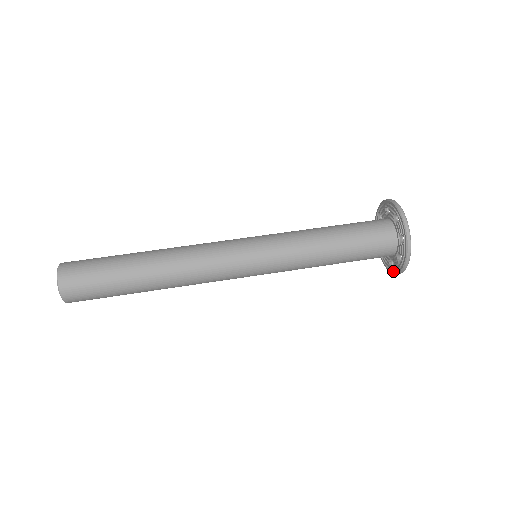
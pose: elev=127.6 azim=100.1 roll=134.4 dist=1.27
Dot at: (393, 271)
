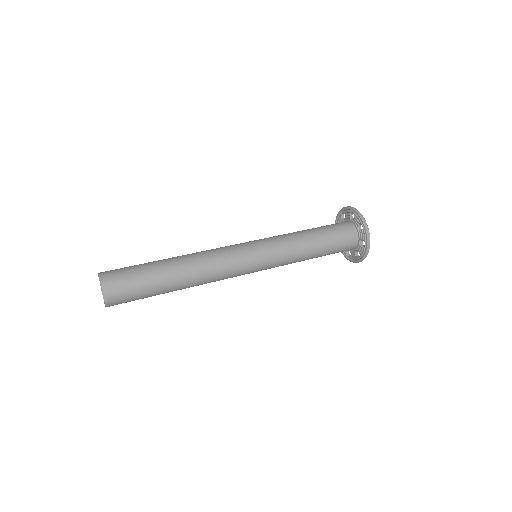
Dot at: (360, 259)
